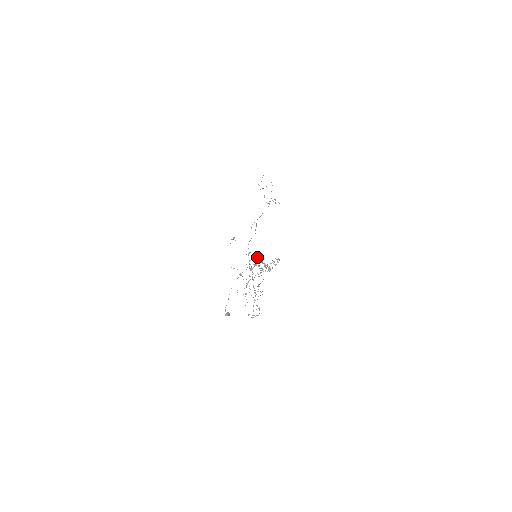
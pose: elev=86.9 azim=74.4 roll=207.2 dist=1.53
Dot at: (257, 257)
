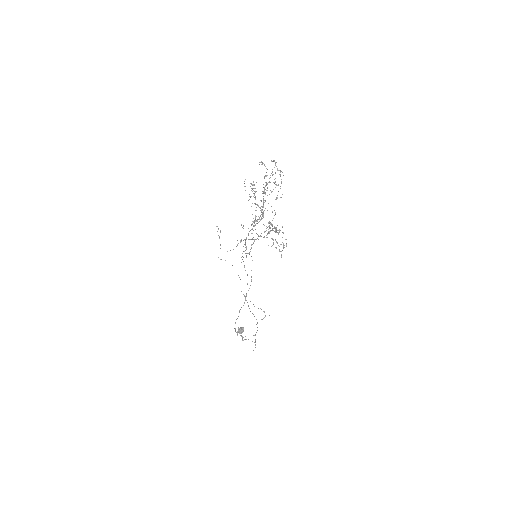
Dot at: (256, 210)
